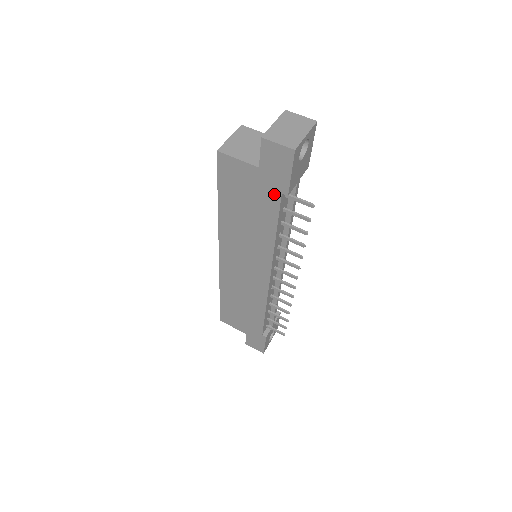
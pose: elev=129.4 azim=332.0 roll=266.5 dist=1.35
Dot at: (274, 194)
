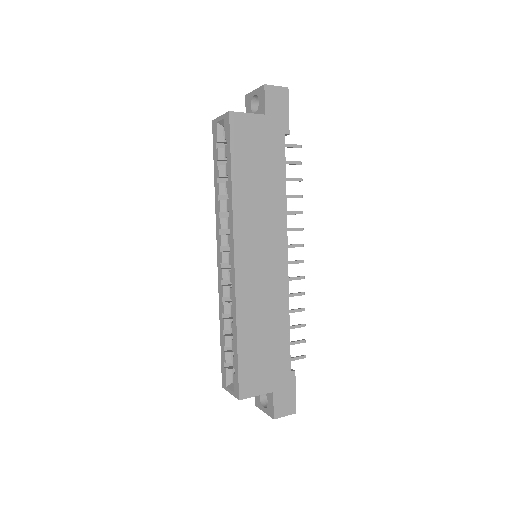
Dot at: (279, 138)
